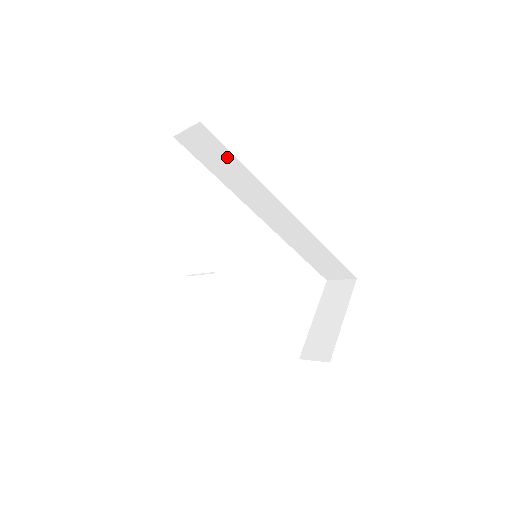
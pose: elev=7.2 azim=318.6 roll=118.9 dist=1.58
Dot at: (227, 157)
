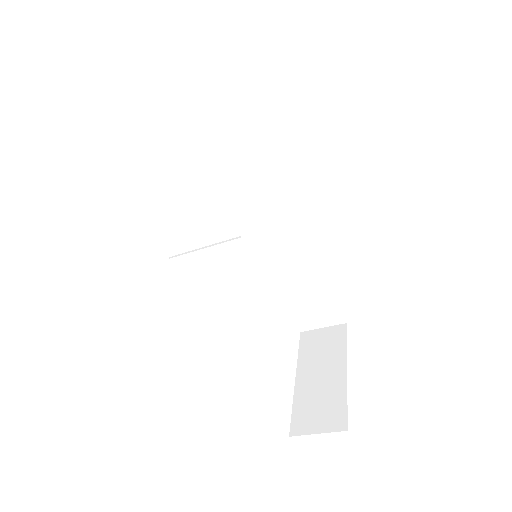
Dot at: (233, 105)
